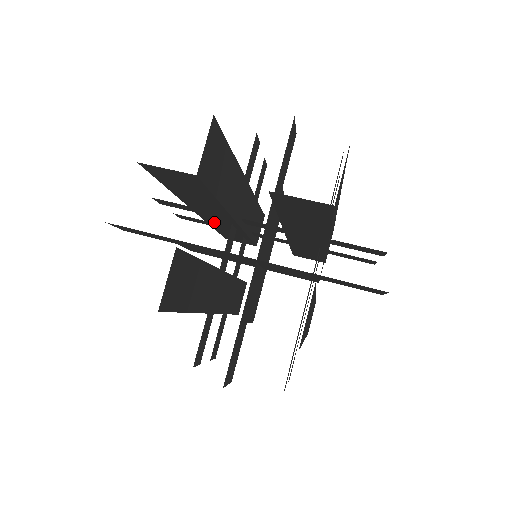
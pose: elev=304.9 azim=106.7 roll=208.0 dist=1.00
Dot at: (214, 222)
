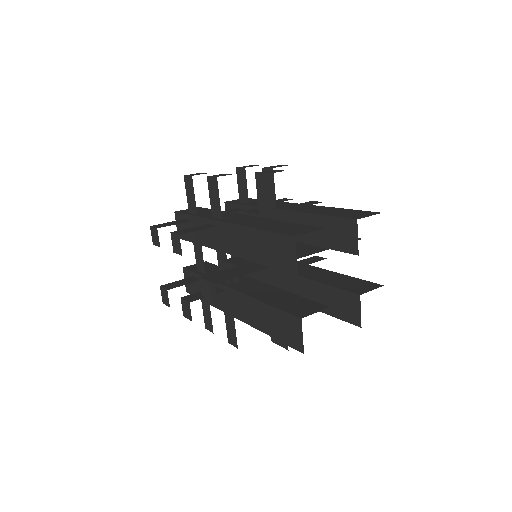
Dot at: occluded
